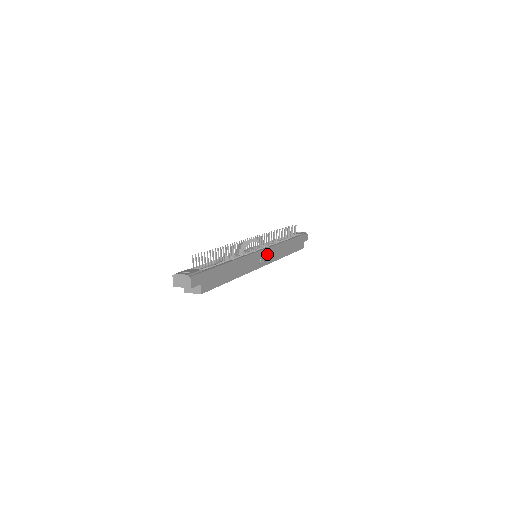
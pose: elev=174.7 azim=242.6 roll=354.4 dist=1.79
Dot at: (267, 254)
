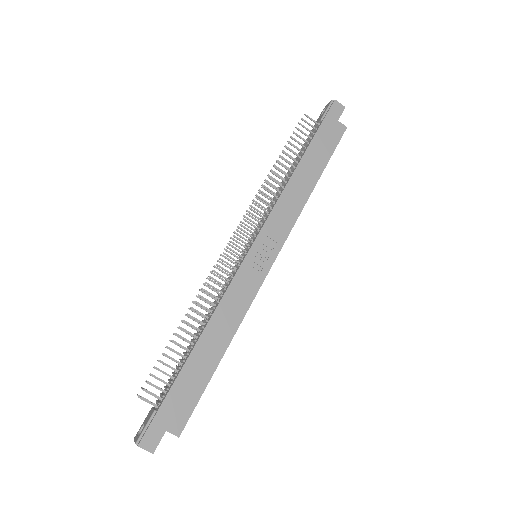
Dot at: (267, 240)
